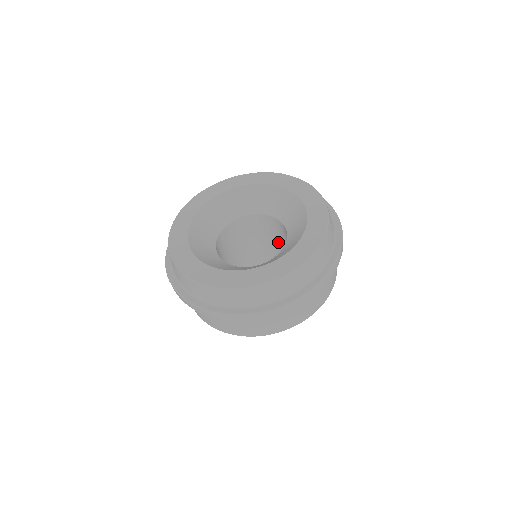
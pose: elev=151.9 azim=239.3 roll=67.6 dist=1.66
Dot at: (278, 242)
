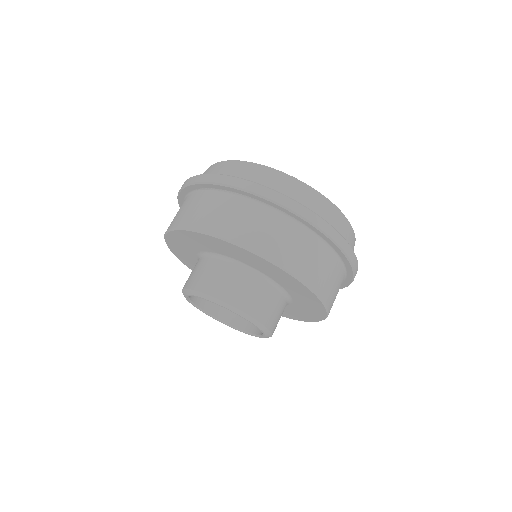
Dot at: occluded
